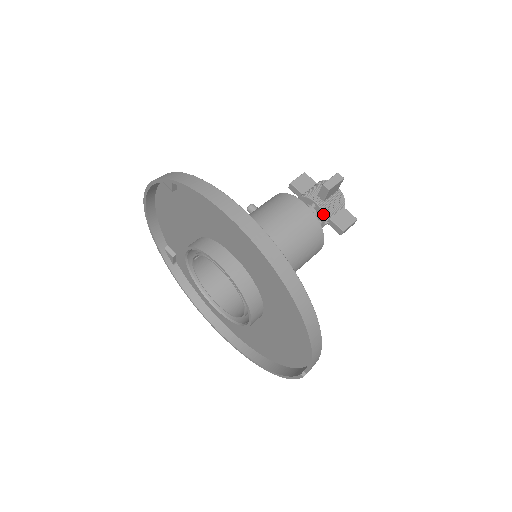
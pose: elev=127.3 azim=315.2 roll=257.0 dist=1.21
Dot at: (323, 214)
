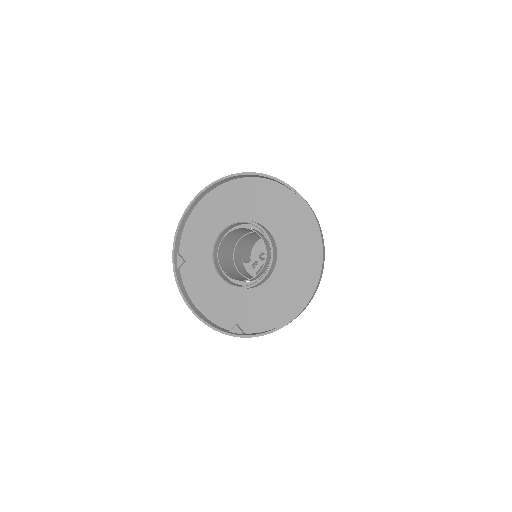
Dot at: occluded
